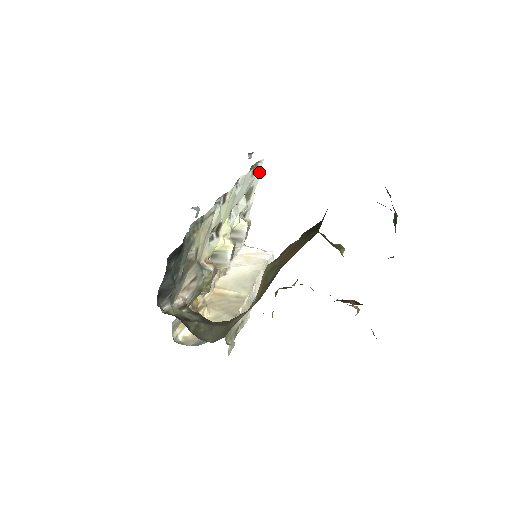
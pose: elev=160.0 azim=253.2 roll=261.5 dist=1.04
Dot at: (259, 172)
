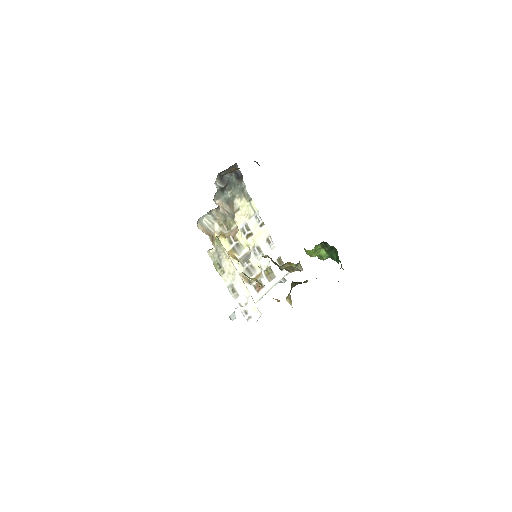
Dot at: (283, 274)
